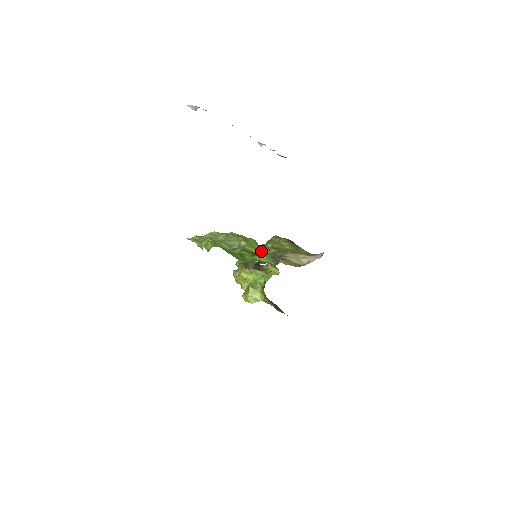
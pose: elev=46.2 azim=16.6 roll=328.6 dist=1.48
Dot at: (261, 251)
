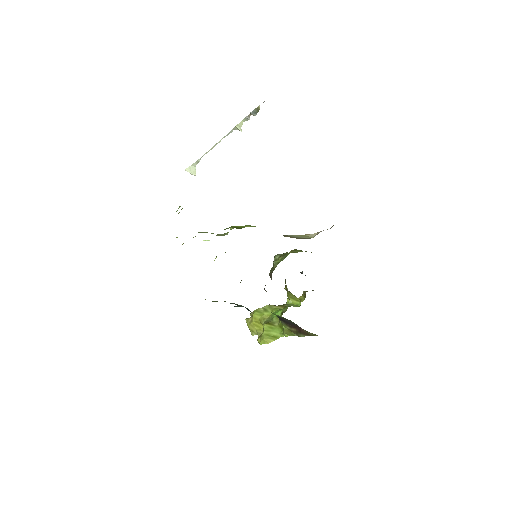
Dot at: occluded
